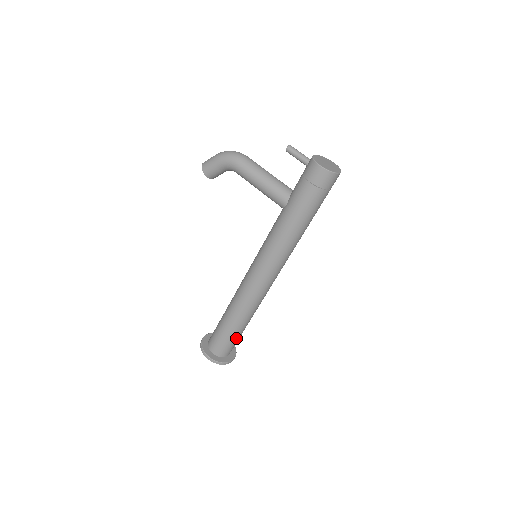
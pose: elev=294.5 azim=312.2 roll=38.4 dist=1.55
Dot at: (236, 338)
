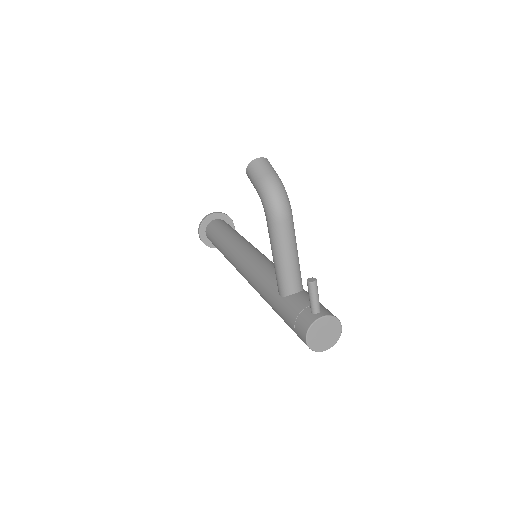
Dot at: occluded
